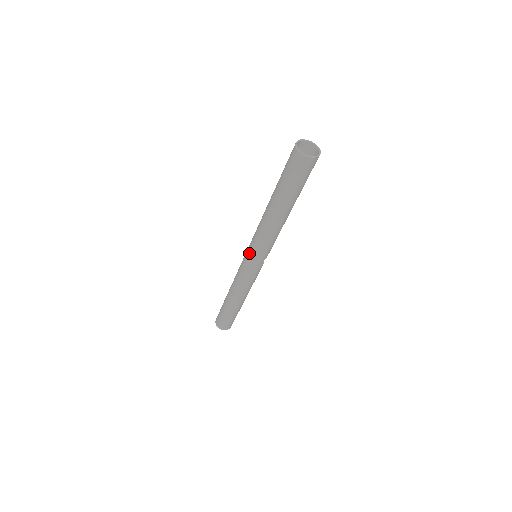
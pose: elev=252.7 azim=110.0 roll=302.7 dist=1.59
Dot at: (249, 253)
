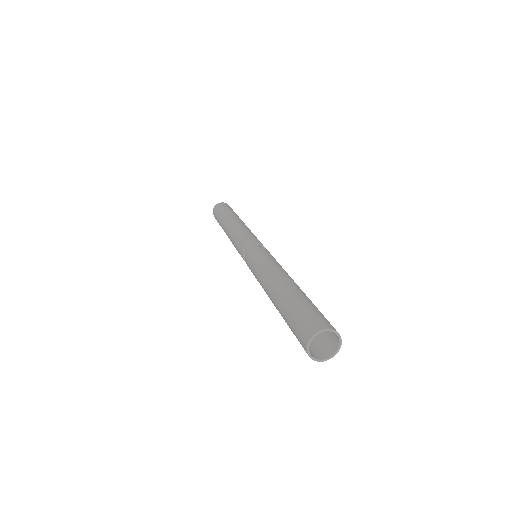
Dot at: occluded
